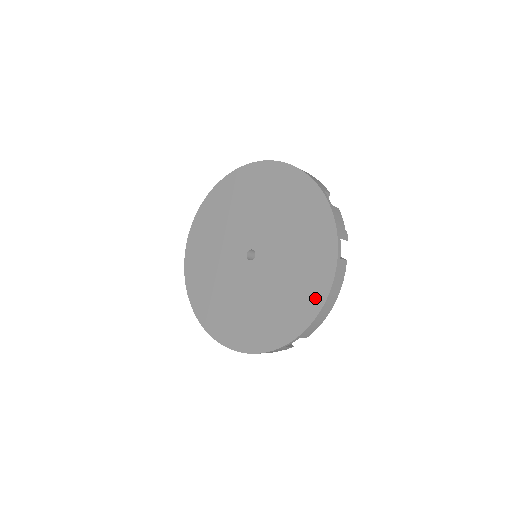
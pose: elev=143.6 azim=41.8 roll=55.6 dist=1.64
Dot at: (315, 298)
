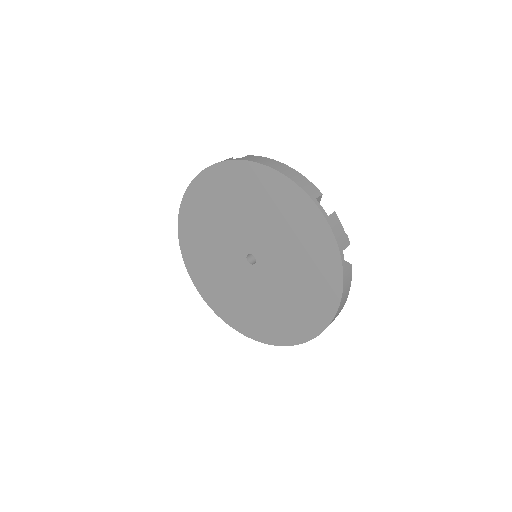
Dot at: (326, 307)
